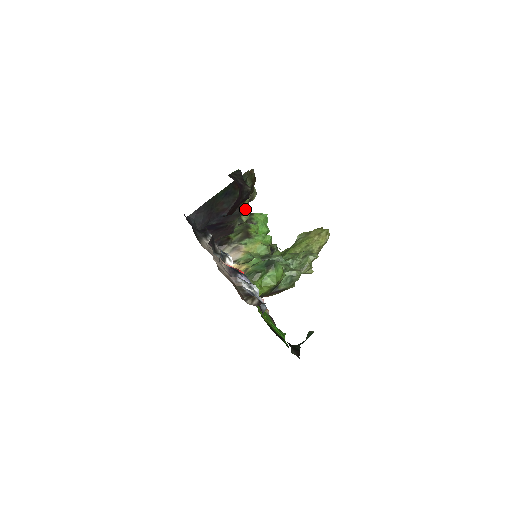
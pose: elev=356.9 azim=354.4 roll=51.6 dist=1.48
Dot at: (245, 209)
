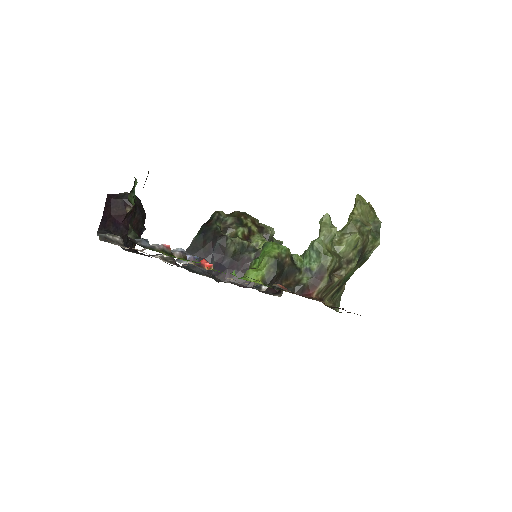
Dot at: (254, 240)
